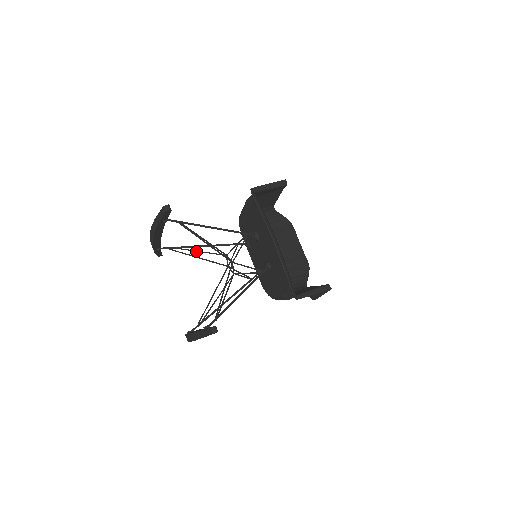
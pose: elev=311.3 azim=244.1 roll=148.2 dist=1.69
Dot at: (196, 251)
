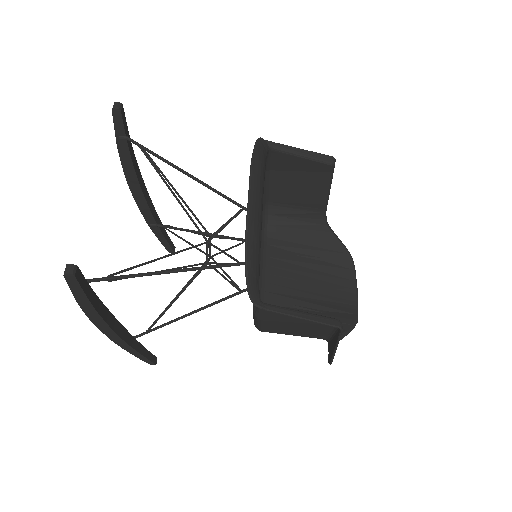
Dot at: (185, 230)
